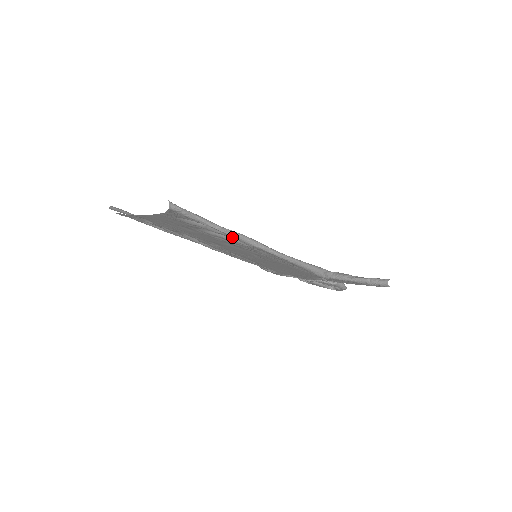
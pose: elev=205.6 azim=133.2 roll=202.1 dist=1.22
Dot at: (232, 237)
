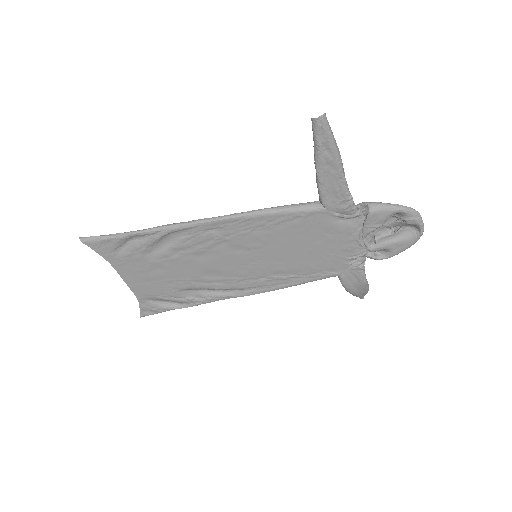
Dot at: (161, 234)
